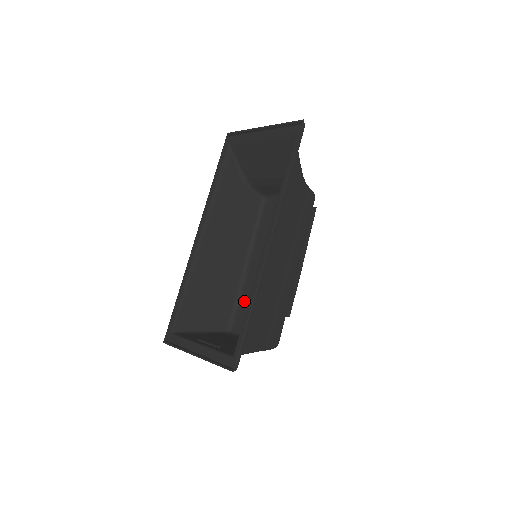
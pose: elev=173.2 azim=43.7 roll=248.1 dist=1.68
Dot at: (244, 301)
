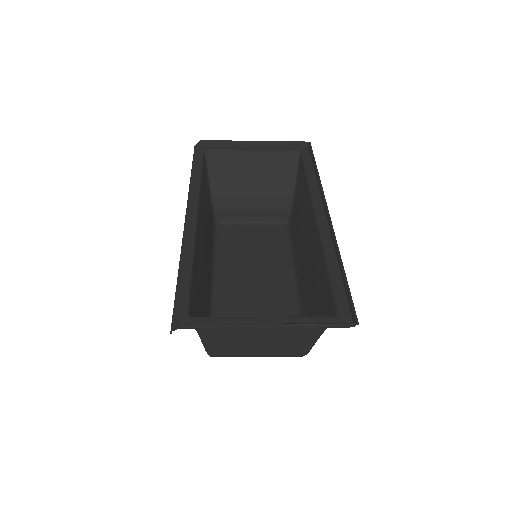
Dot at: occluded
